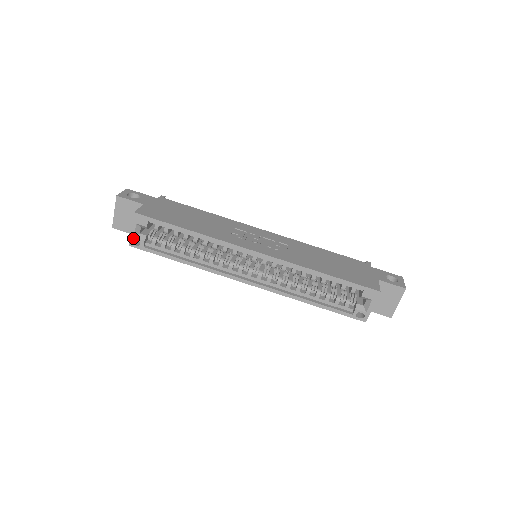
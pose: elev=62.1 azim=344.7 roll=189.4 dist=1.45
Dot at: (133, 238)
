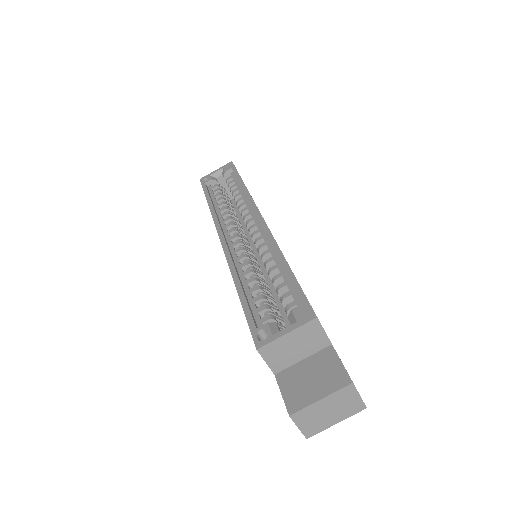
Dot at: (209, 176)
